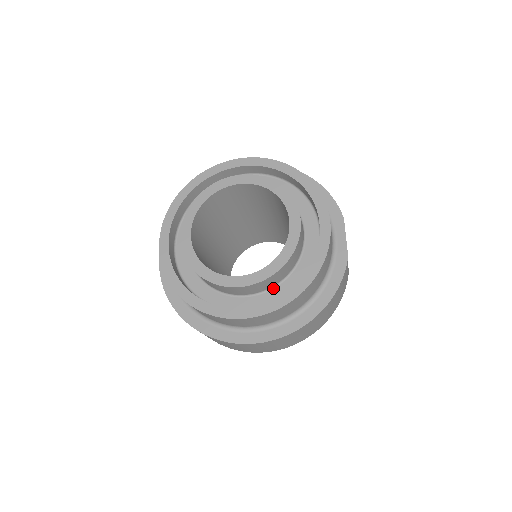
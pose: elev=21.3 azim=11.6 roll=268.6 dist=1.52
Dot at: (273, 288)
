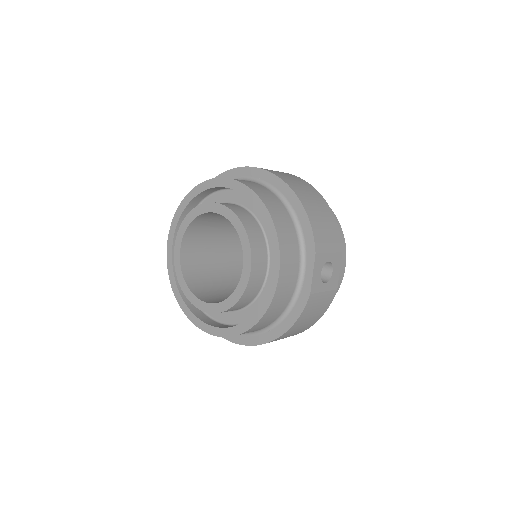
Dot at: (239, 310)
